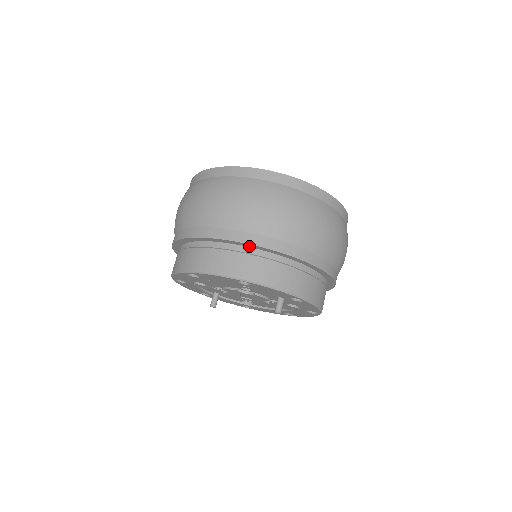
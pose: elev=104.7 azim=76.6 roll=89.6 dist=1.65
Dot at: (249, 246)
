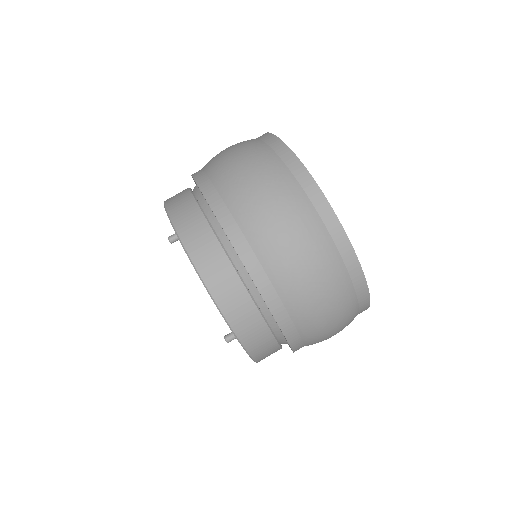
Dot at: occluded
